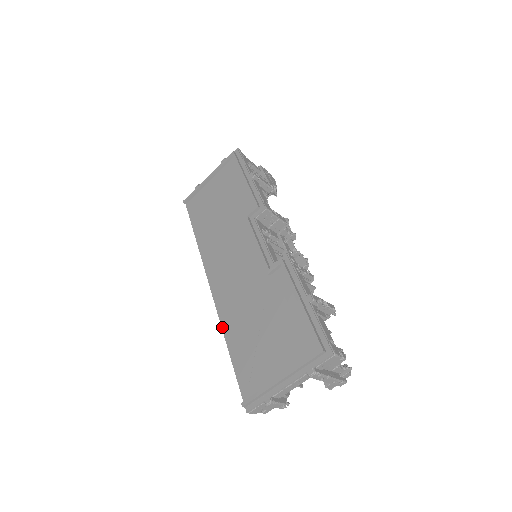
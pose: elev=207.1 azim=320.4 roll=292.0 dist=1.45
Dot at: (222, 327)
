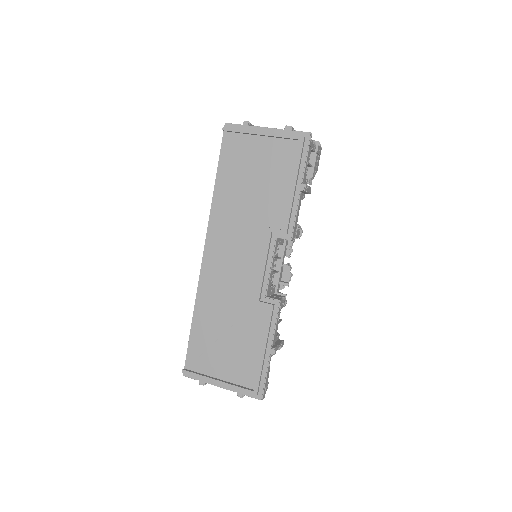
Dot at: (196, 300)
